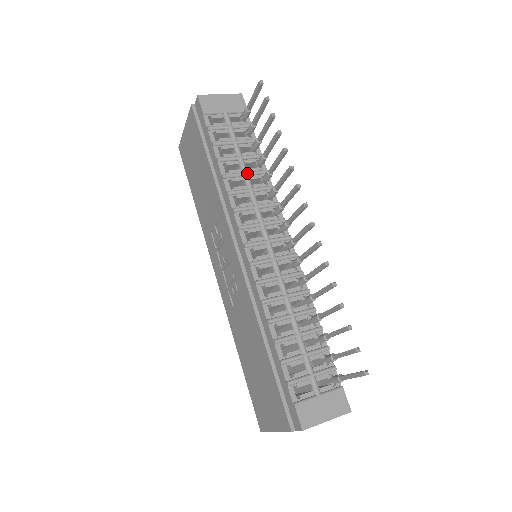
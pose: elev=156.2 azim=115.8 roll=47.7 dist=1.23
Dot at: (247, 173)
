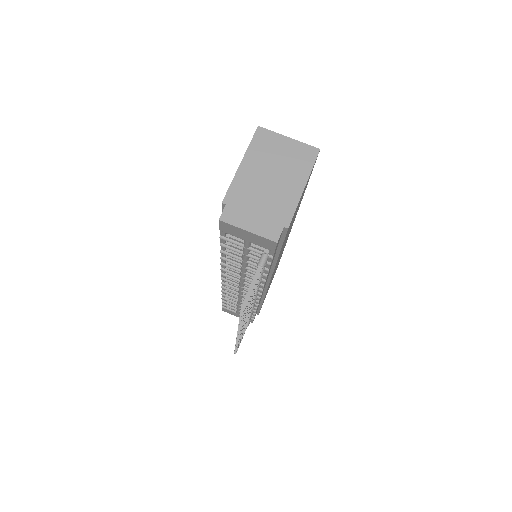
Dot at: (244, 268)
